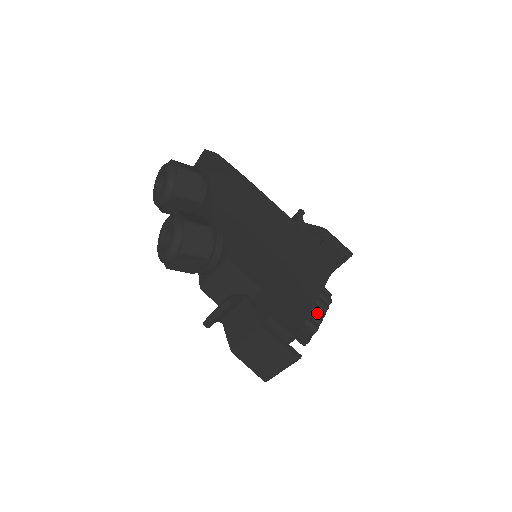
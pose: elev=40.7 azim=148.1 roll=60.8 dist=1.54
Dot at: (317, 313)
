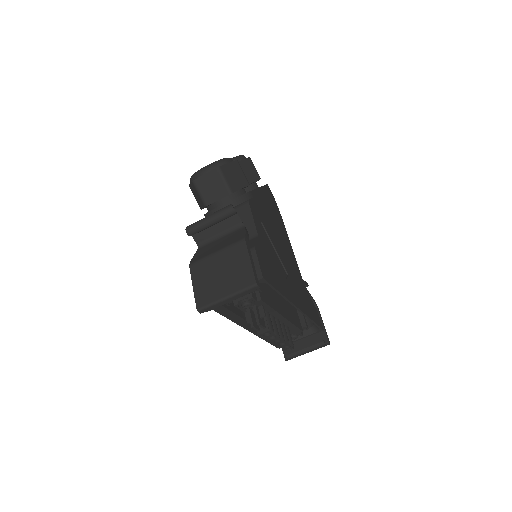
Dot at: (278, 329)
